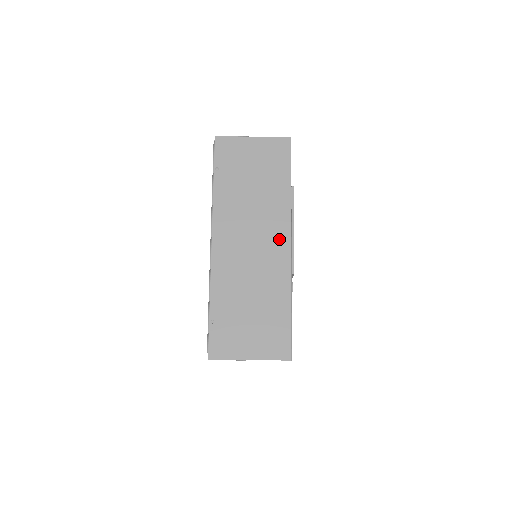
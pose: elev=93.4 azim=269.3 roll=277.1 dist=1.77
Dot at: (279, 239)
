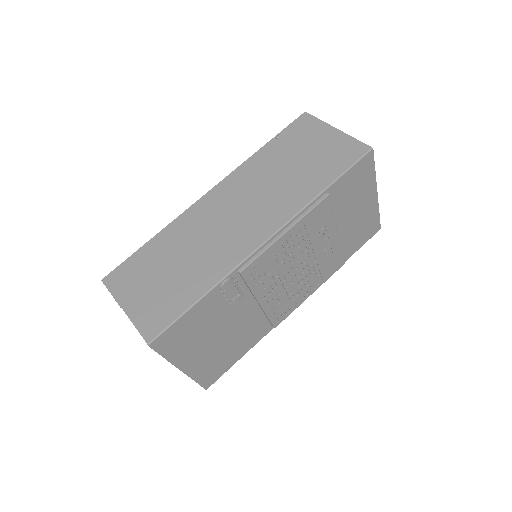
Dot at: (261, 228)
